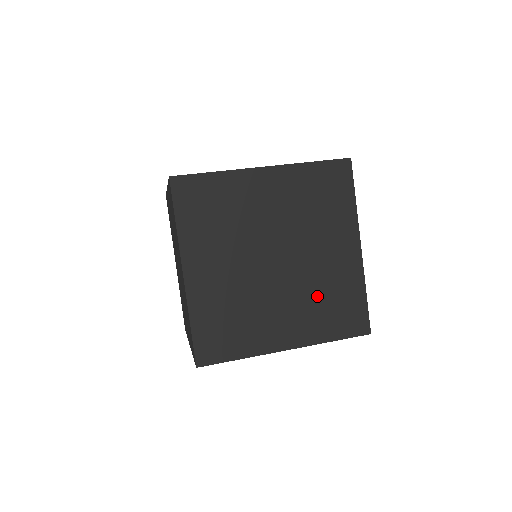
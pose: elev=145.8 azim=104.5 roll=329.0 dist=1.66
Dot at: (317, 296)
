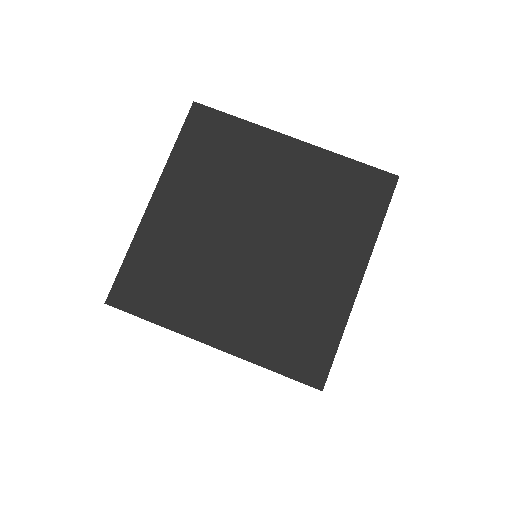
Dot at: (280, 305)
